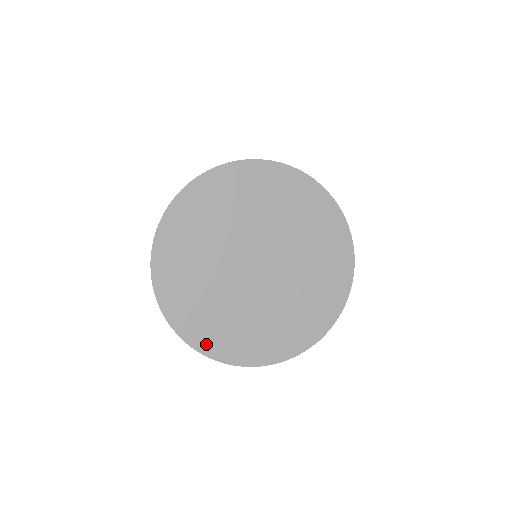
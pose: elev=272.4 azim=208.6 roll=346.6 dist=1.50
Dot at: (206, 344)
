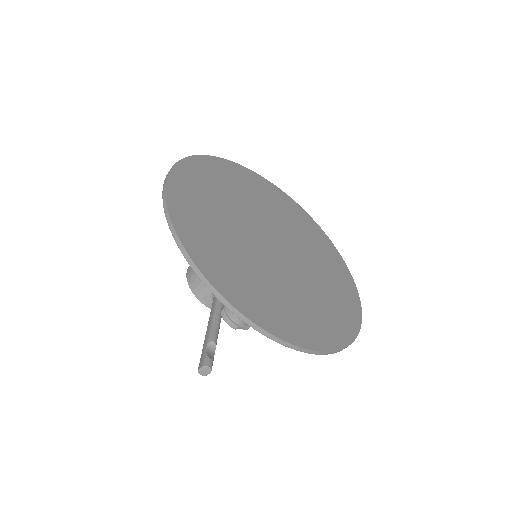
Dot at: (259, 315)
